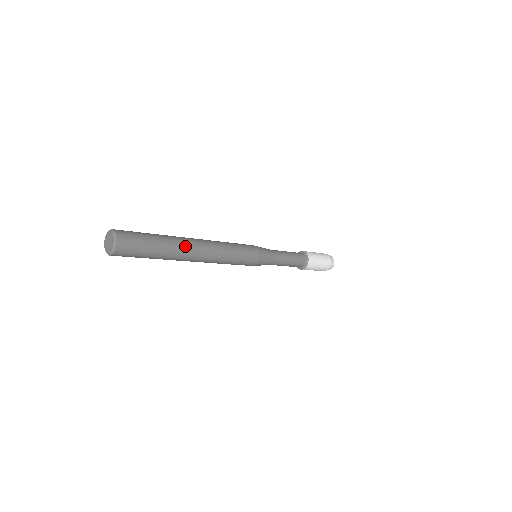
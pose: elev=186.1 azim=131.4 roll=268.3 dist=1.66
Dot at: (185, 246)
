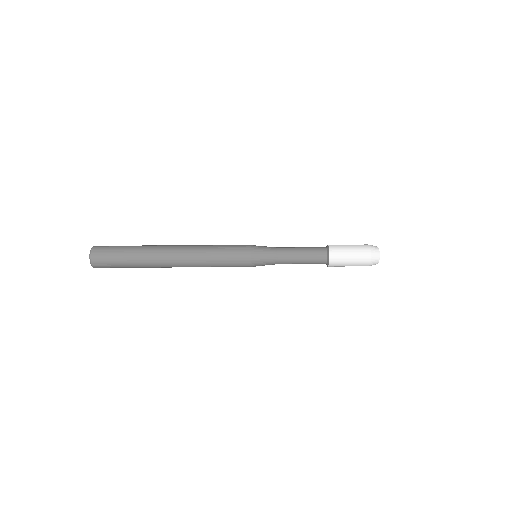
Dot at: (158, 259)
